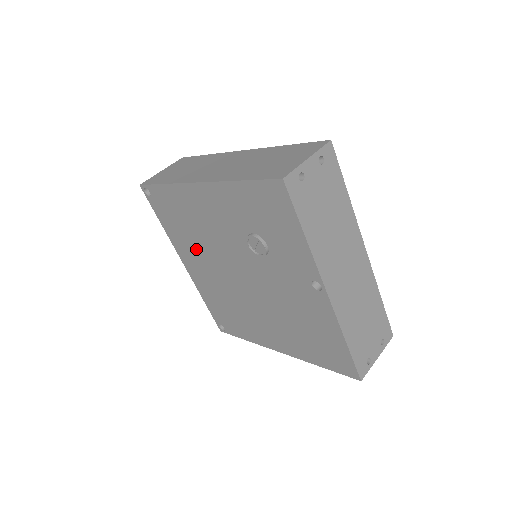
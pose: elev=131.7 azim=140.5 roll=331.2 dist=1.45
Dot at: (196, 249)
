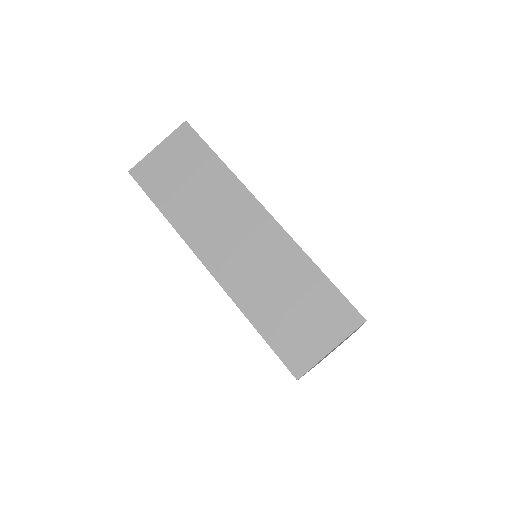
Dot at: occluded
